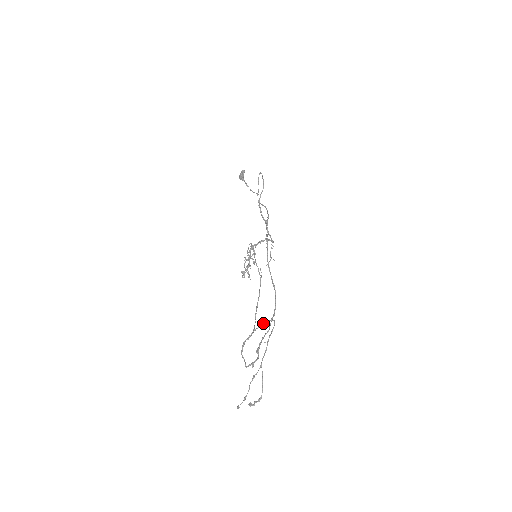
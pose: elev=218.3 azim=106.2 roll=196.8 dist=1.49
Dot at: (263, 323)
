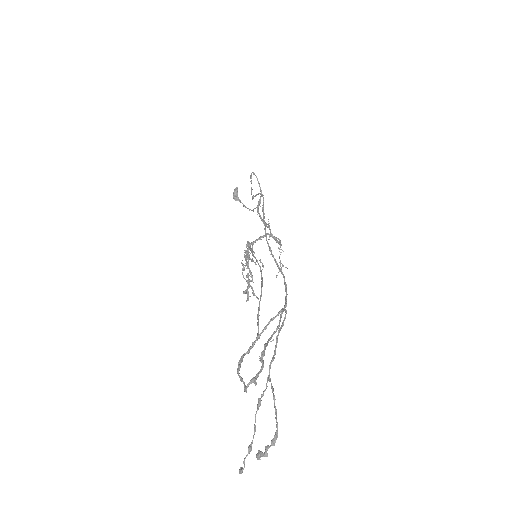
Dot at: occluded
